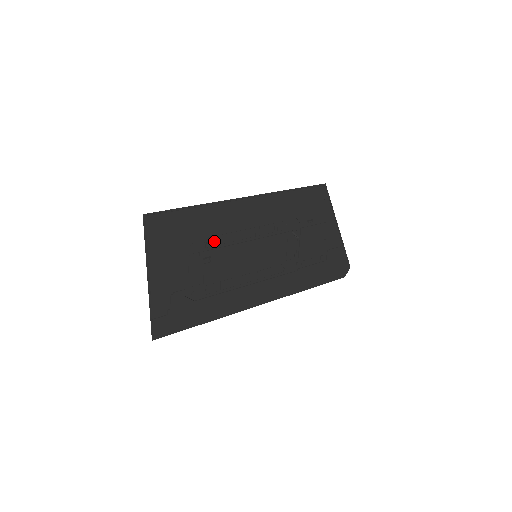
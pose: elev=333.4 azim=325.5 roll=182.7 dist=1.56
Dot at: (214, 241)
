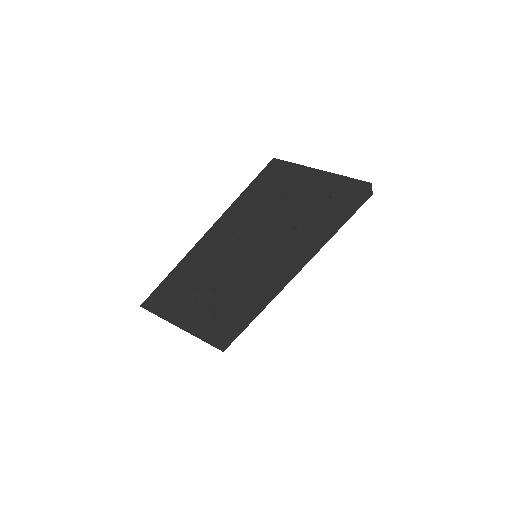
Dot at: (209, 276)
